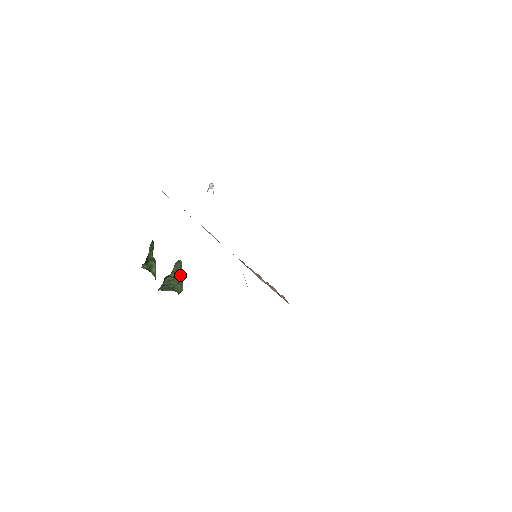
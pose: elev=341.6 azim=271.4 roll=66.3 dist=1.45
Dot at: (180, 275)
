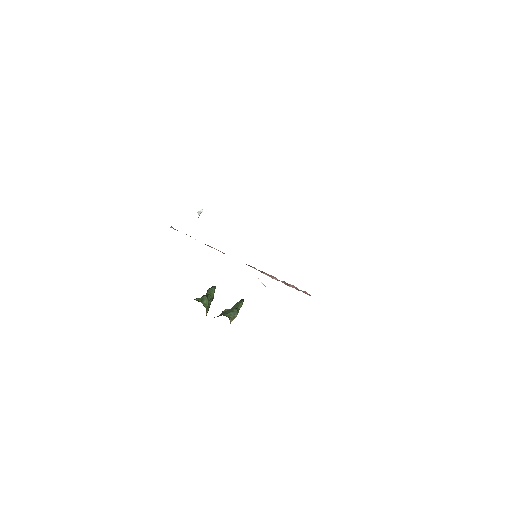
Dot at: (239, 308)
